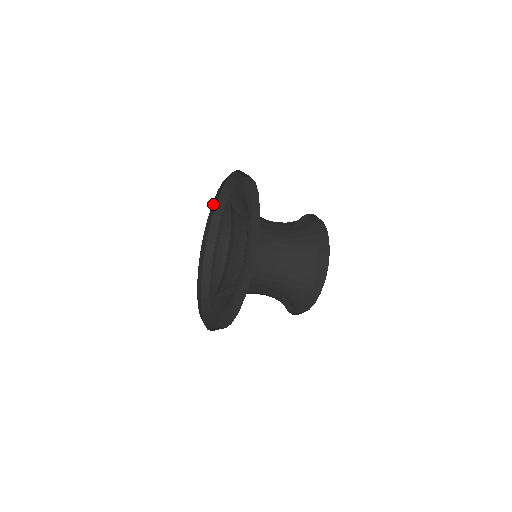
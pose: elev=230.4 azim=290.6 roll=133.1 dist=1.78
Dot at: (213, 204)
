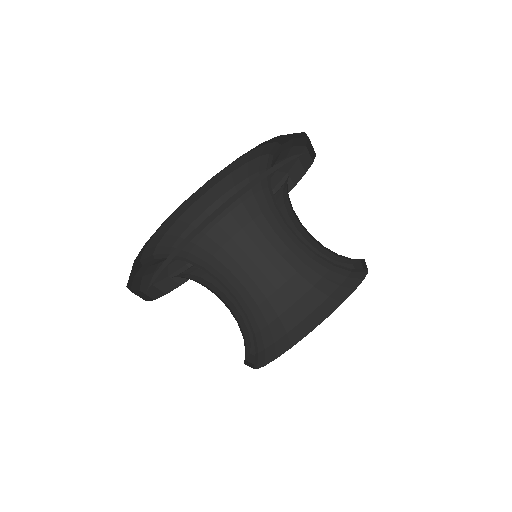
Dot at: (165, 270)
